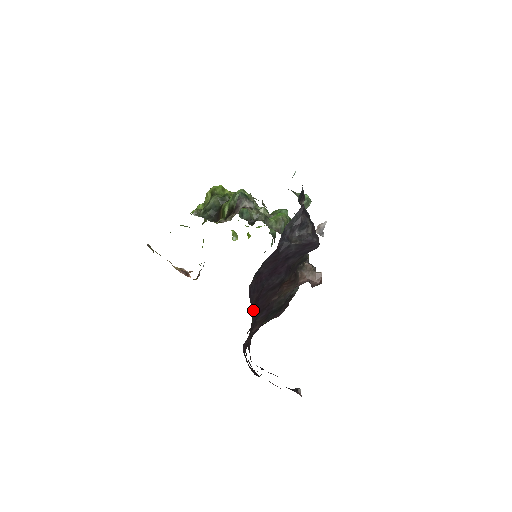
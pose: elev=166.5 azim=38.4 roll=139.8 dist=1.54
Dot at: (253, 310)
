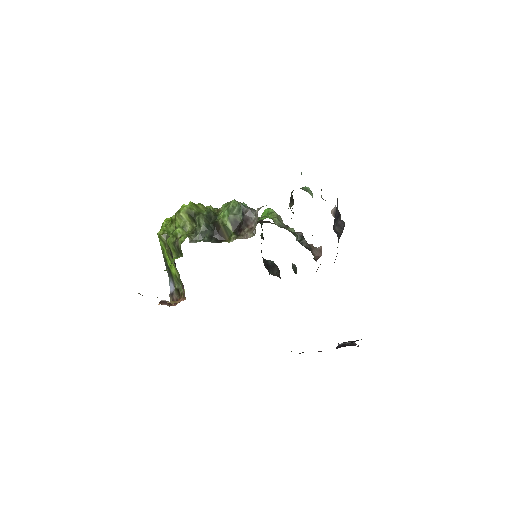
Dot at: occluded
